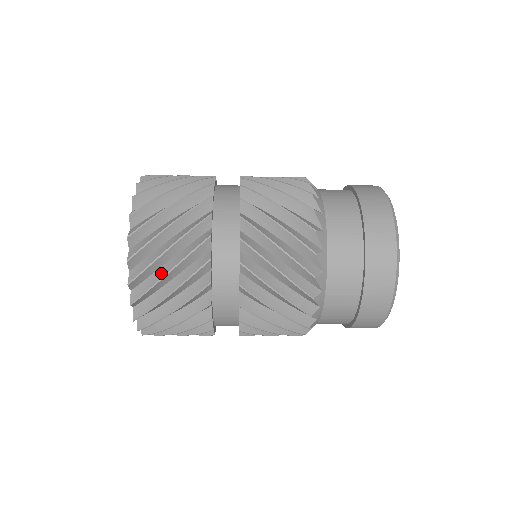
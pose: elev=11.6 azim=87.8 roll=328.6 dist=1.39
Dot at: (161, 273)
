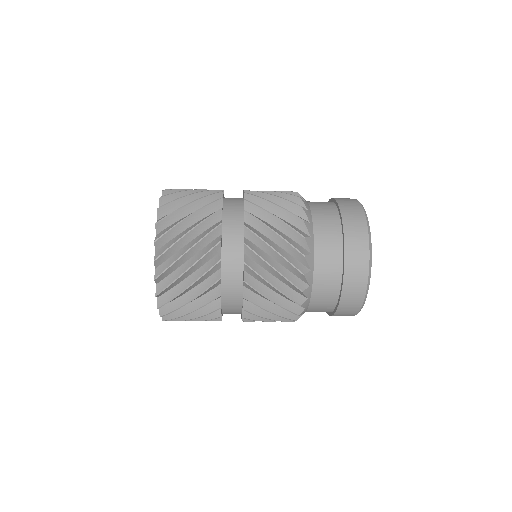
Dot at: (182, 301)
